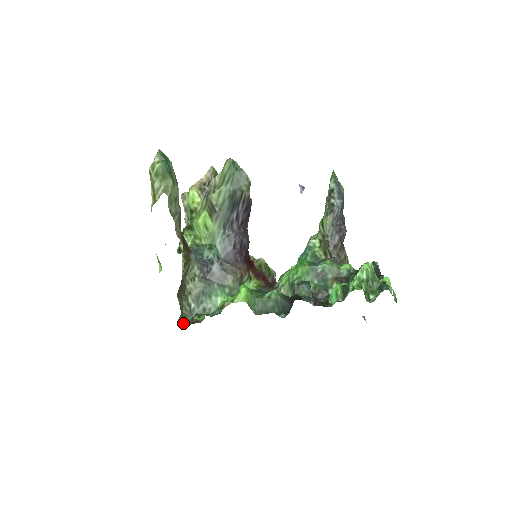
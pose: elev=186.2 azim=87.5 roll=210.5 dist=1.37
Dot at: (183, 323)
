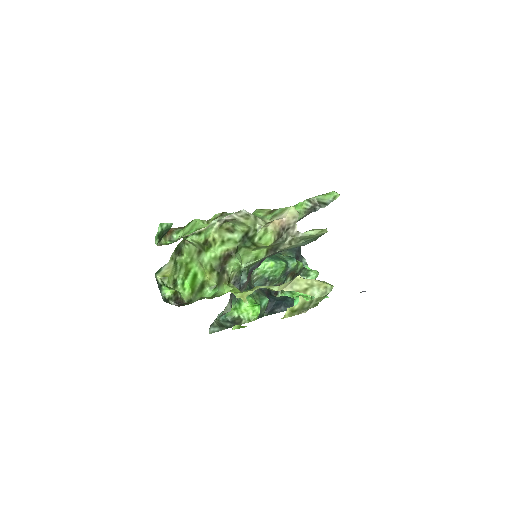
Dot at: (169, 302)
